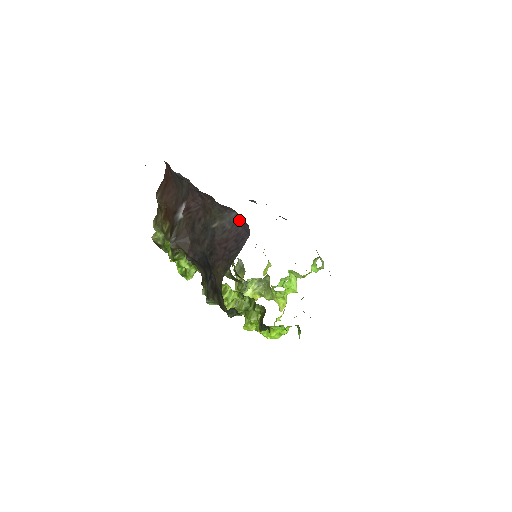
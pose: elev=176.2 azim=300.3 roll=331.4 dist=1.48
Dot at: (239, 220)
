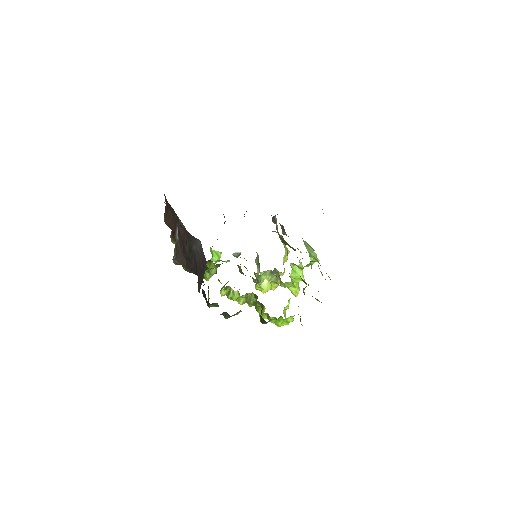
Dot at: occluded
